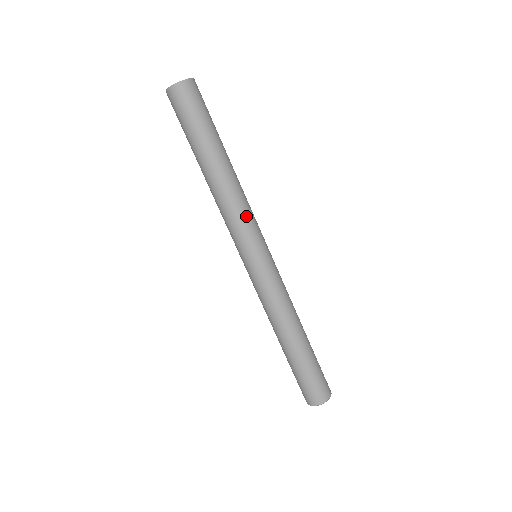
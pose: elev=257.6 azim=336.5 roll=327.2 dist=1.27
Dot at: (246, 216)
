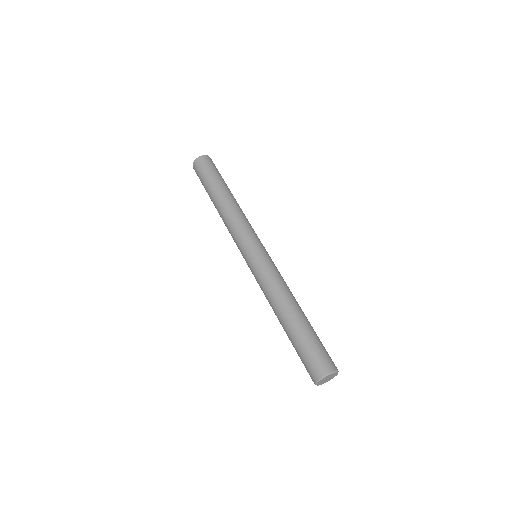
Dot at: occluded
